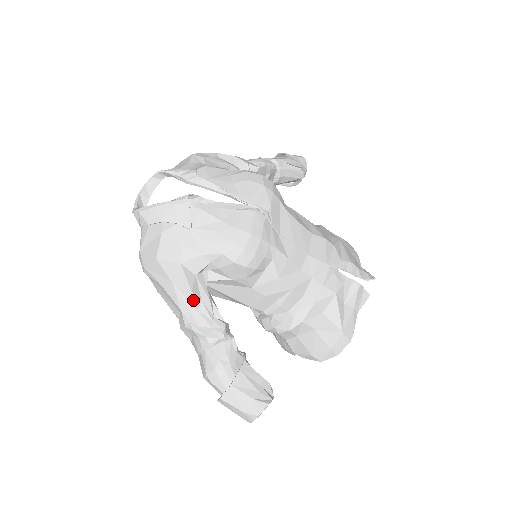
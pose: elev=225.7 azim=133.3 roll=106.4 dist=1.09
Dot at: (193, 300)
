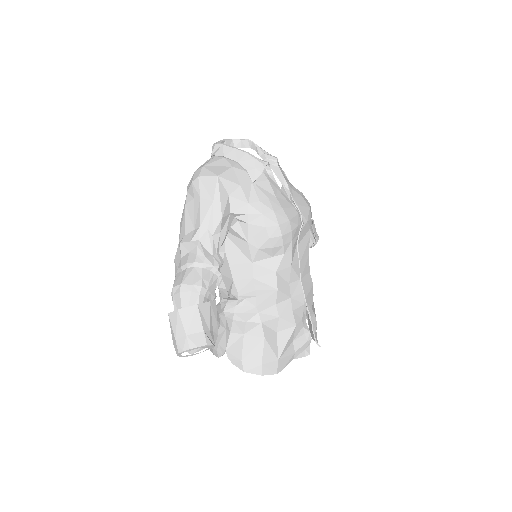
Dot at: (217, 225)
